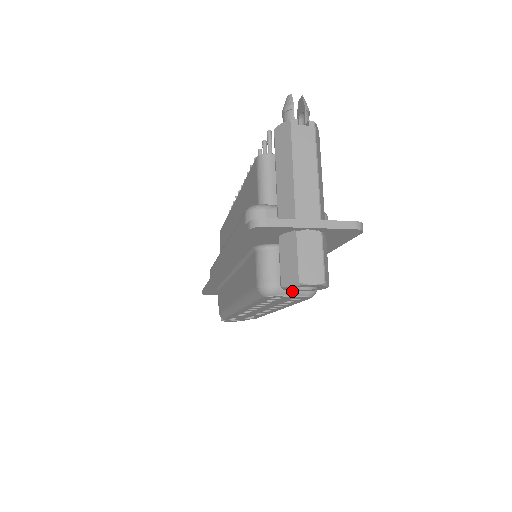
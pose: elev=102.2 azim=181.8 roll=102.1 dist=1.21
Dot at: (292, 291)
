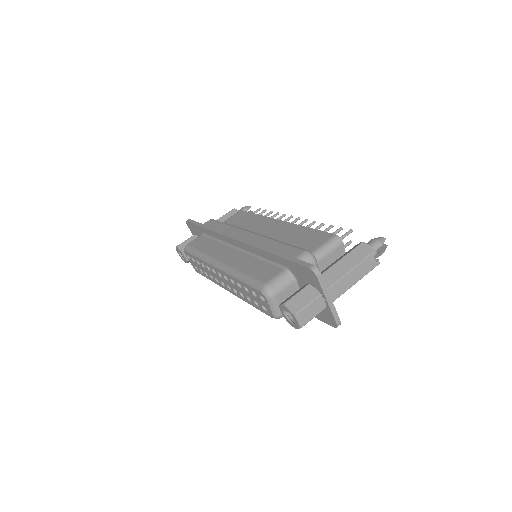
Dot at: (274, 306)
